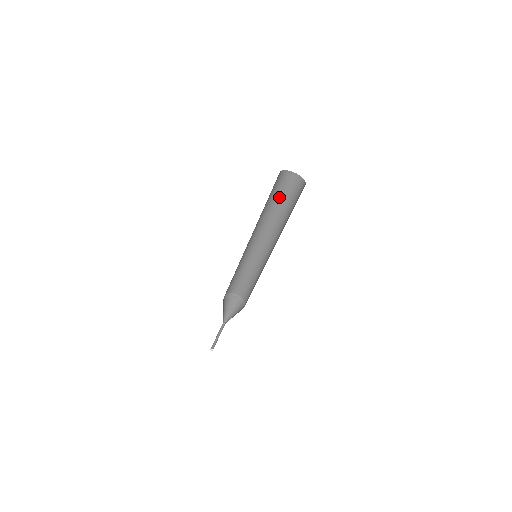
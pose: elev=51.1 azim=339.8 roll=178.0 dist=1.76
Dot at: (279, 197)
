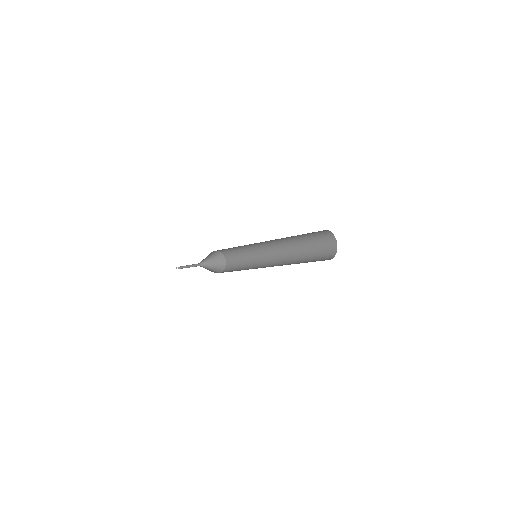
Dot at: occluded
